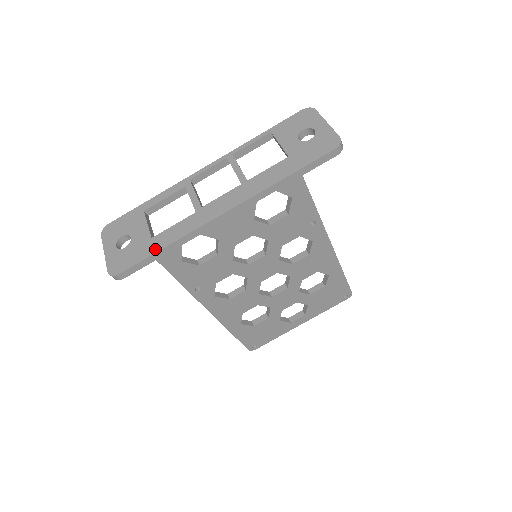
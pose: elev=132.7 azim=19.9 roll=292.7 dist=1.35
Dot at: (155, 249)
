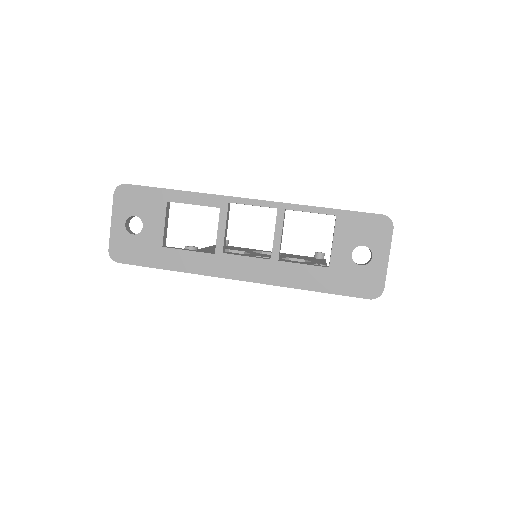
Dot at: (161, 264)
